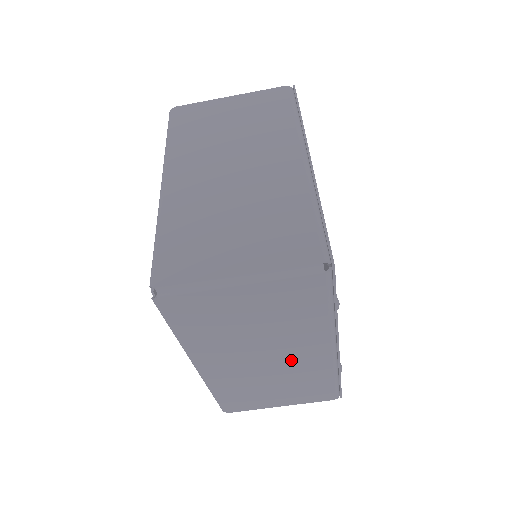
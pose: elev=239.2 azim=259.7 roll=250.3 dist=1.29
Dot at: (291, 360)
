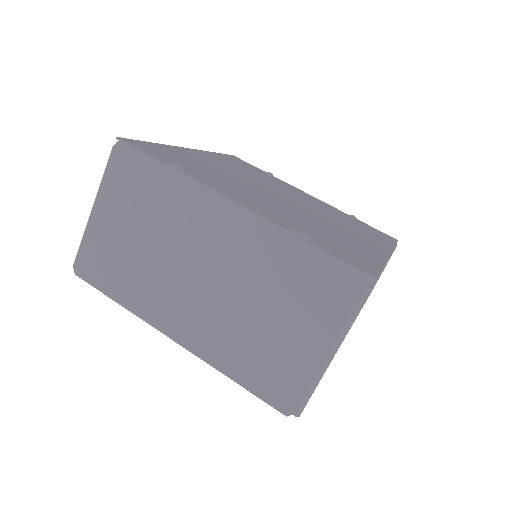
Dot at: (221, 257)
